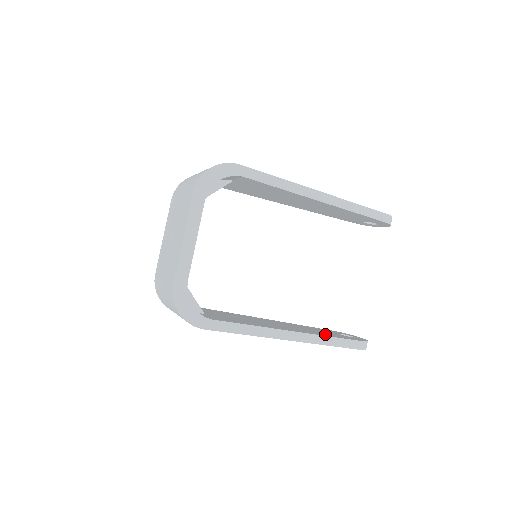
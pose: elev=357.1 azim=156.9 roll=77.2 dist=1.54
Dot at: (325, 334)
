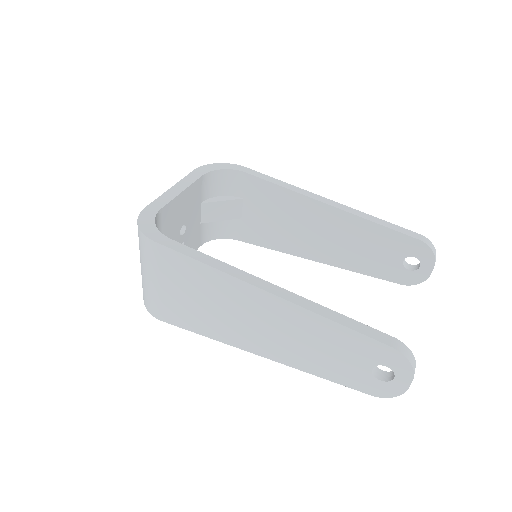
Dot at: occluded
